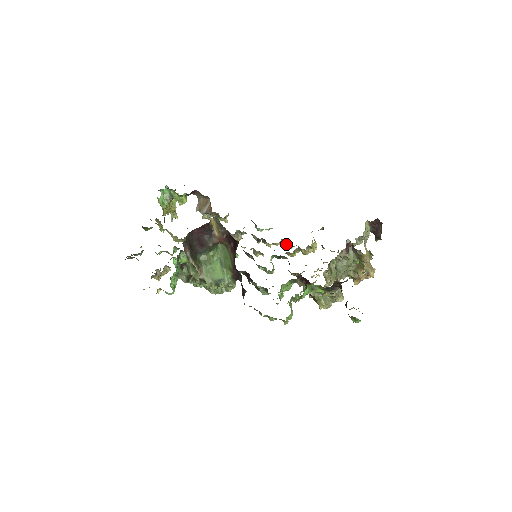
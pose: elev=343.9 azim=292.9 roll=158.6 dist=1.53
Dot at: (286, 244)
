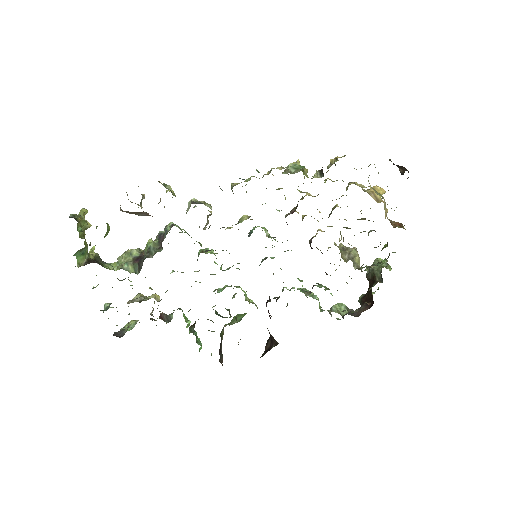
Dot at: occluded
